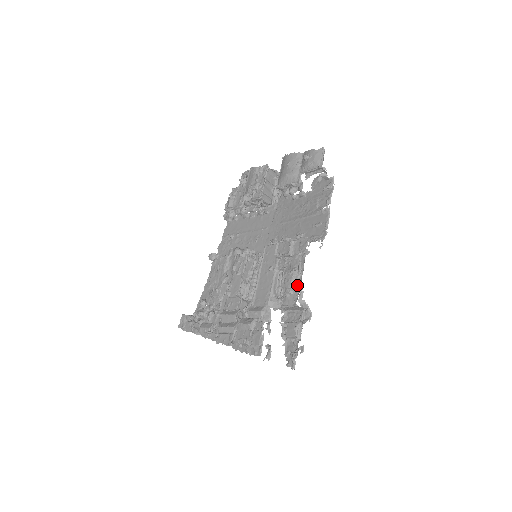
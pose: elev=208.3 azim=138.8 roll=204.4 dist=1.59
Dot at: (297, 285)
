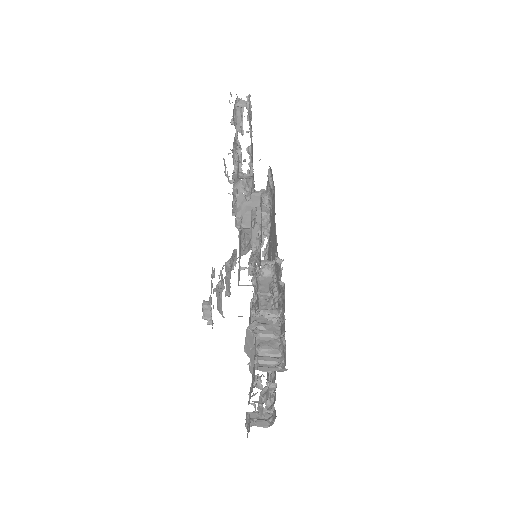
Dot at: (228, 179)
